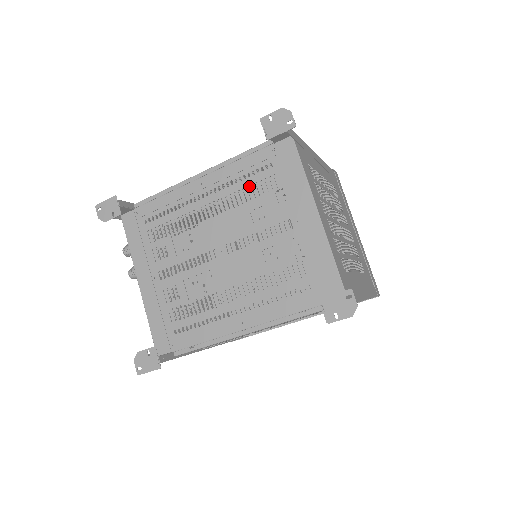
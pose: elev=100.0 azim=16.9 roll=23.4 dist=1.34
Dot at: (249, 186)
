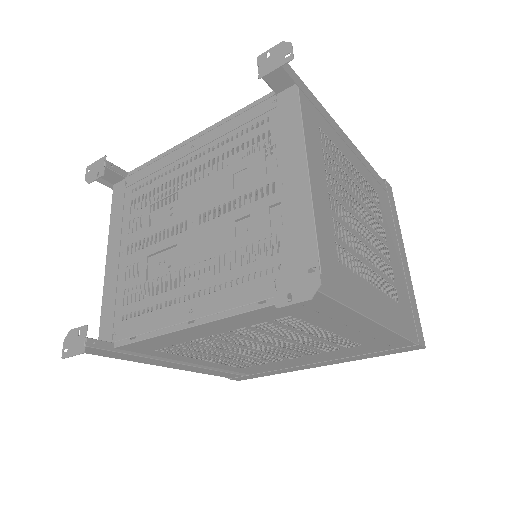
Dot at: (239, 145)
